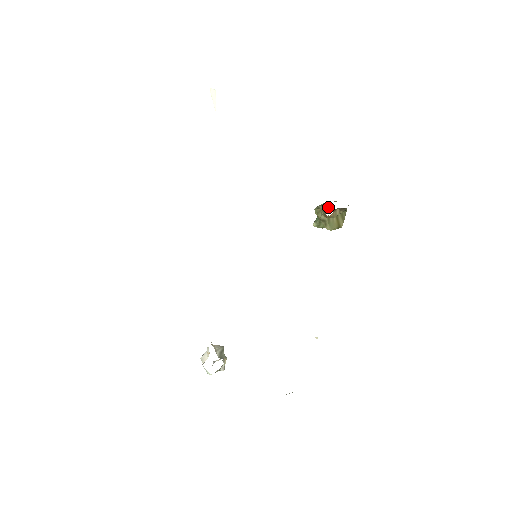
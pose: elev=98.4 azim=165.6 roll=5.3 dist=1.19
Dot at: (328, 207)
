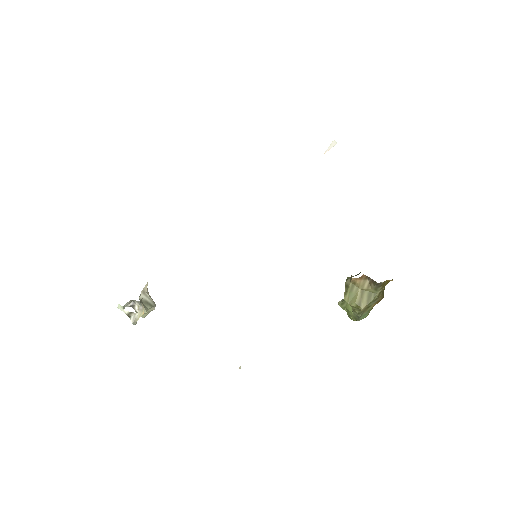
Dot at: occluded
